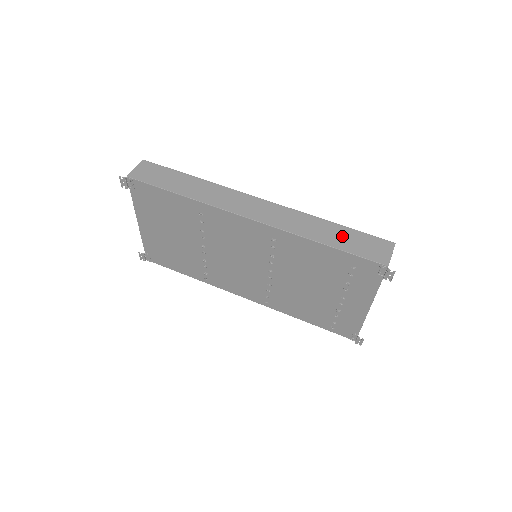
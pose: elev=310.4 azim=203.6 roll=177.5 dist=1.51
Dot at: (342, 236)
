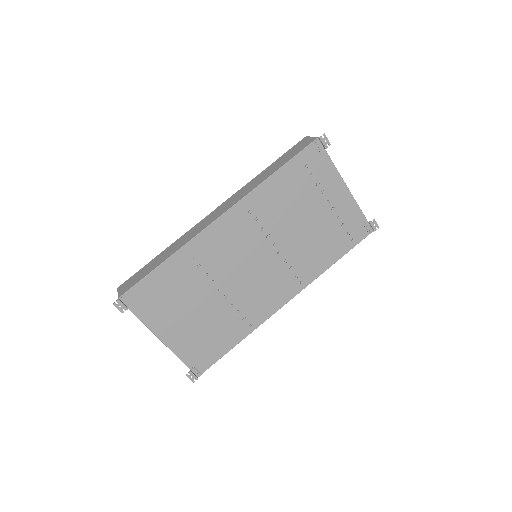
Dot at: (278, 163)
